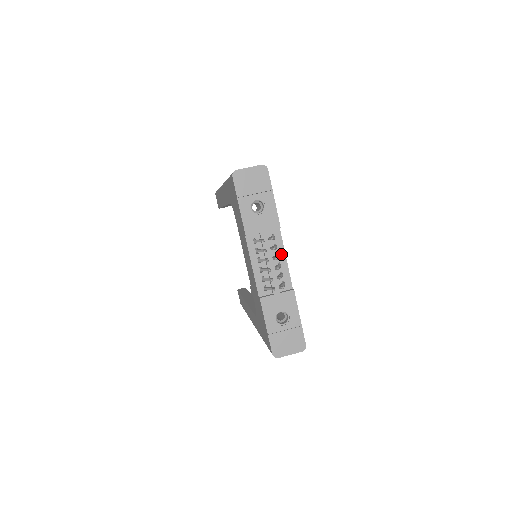
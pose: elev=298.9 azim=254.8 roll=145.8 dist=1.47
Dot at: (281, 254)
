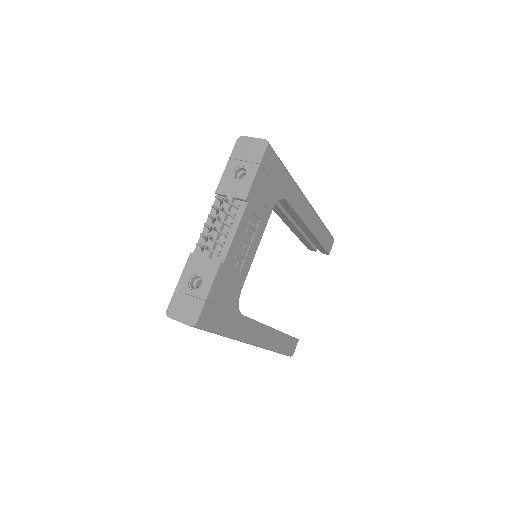
Dot at: (234, 226)
